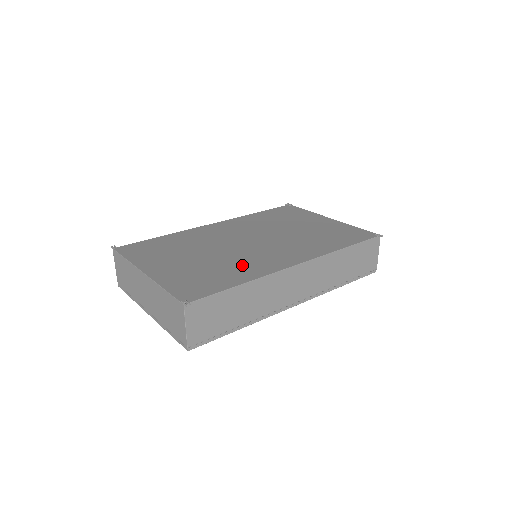
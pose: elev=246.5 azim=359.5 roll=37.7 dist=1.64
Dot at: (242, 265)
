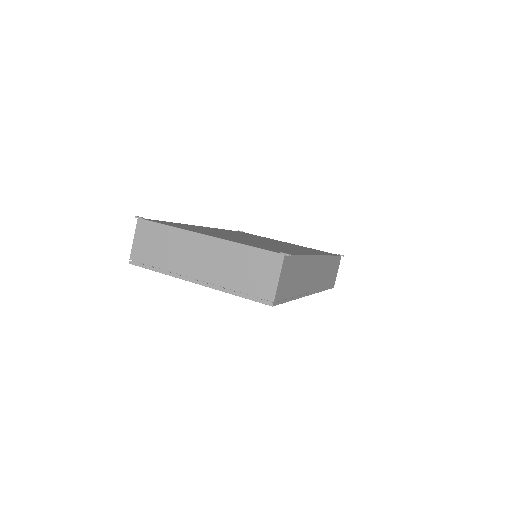
Dot at: occluded
